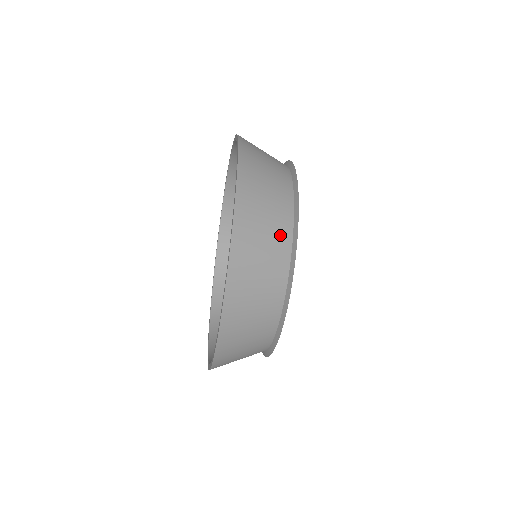
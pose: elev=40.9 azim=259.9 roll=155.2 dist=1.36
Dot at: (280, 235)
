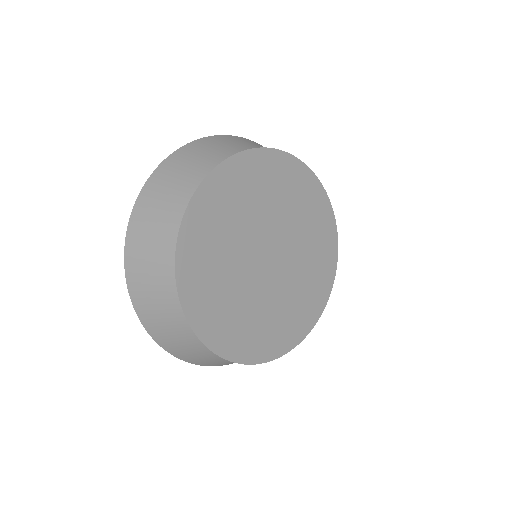
Dot at: (171, 299)
